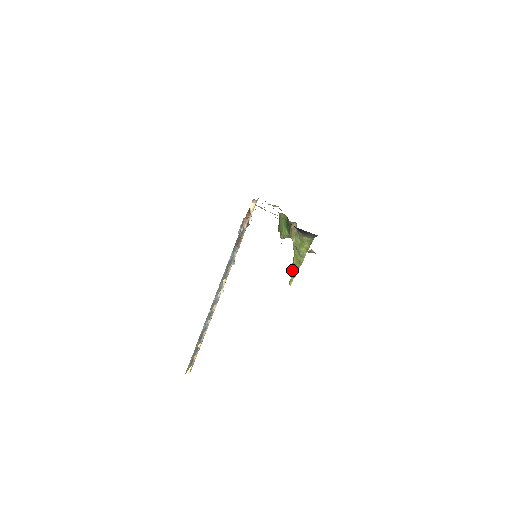
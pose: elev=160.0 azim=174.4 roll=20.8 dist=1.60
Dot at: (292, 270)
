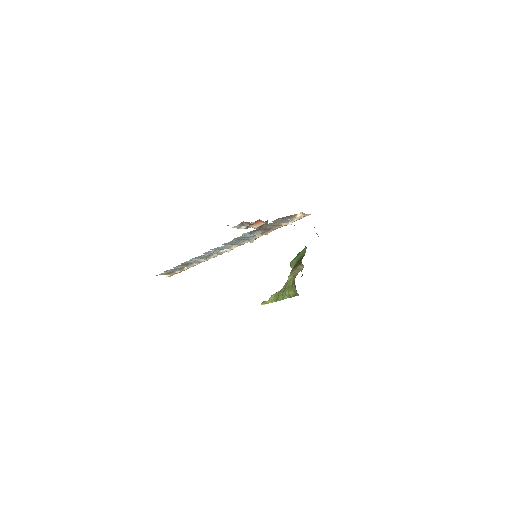
Dot at: (270, 297)
